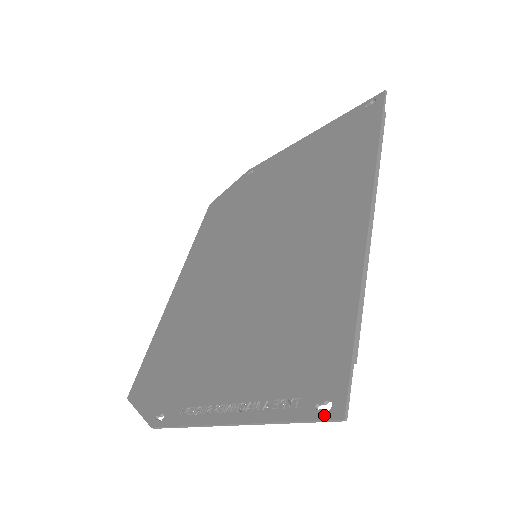
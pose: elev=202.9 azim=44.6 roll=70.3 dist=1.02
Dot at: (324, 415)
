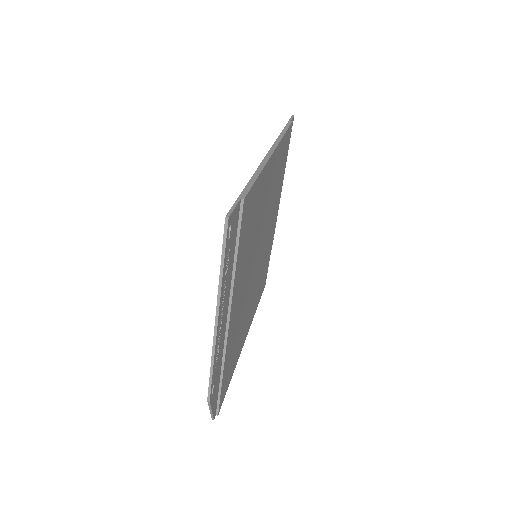
Dot at: (224, 233)
